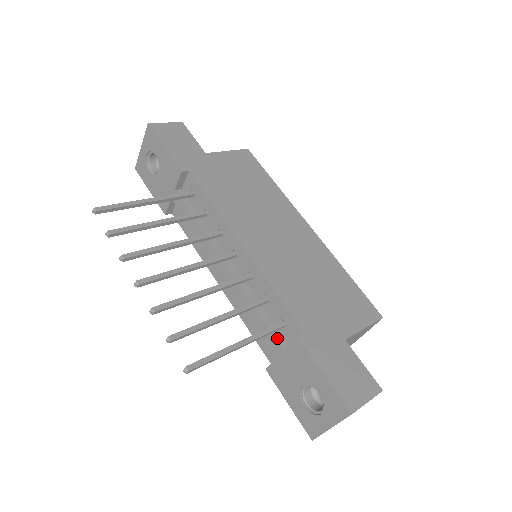
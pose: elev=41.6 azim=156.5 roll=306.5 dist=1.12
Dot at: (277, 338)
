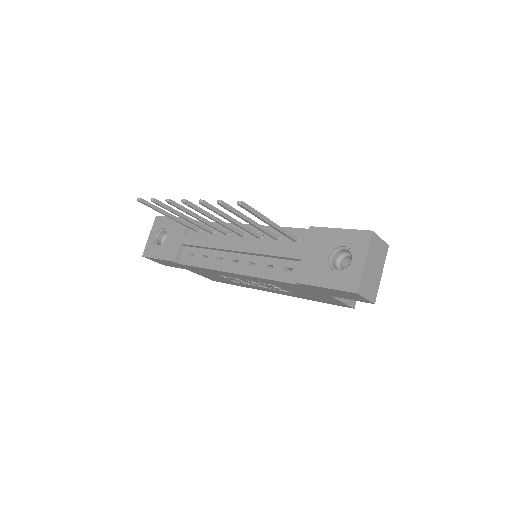
Dot at: (295, 248)
